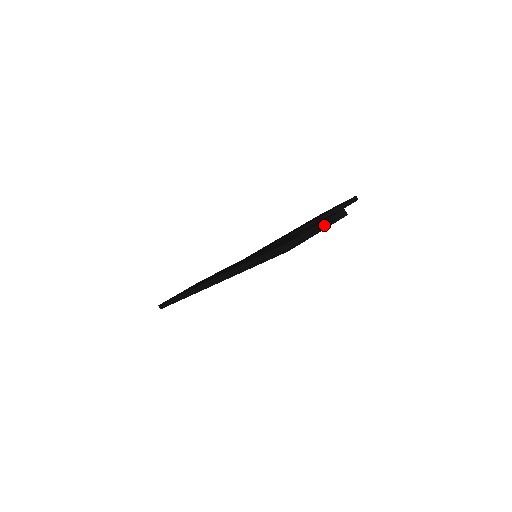
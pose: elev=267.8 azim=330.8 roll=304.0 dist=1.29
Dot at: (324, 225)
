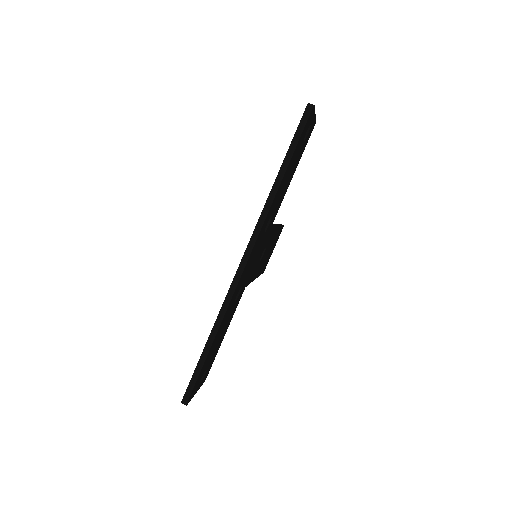
Dot at: occluded
